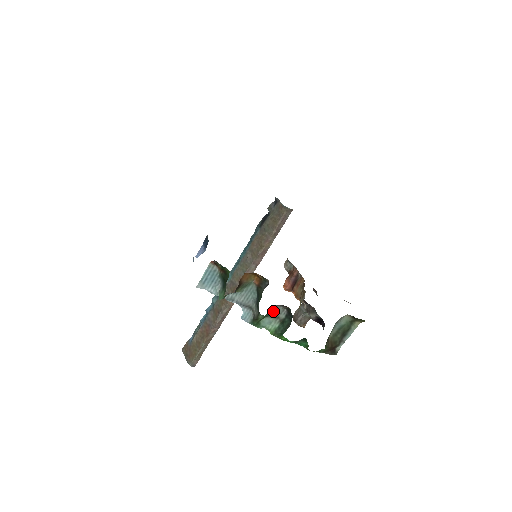
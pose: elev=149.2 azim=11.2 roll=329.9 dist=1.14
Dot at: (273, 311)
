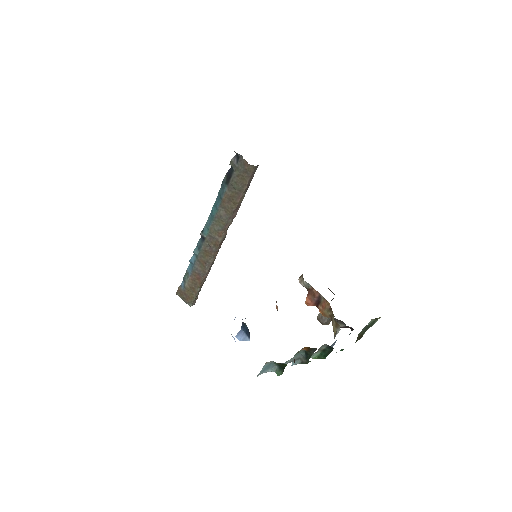
Dot at: occluded
